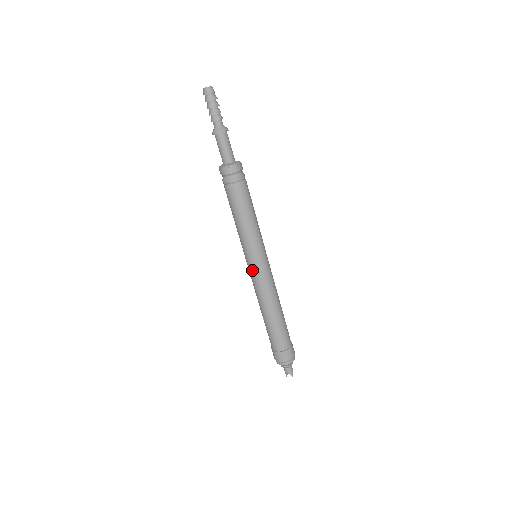
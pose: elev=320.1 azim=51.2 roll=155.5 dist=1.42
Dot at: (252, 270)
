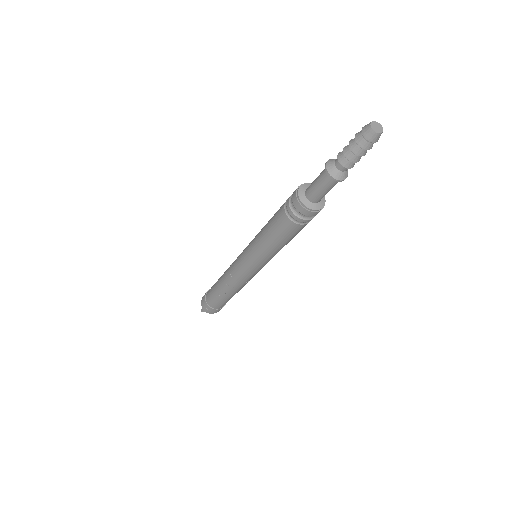
Dot at: (247, 271)
